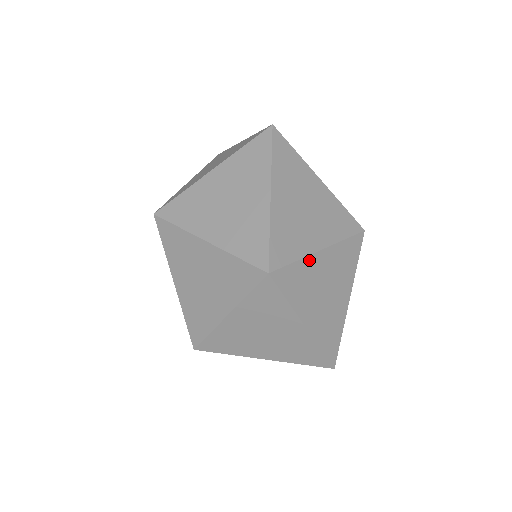
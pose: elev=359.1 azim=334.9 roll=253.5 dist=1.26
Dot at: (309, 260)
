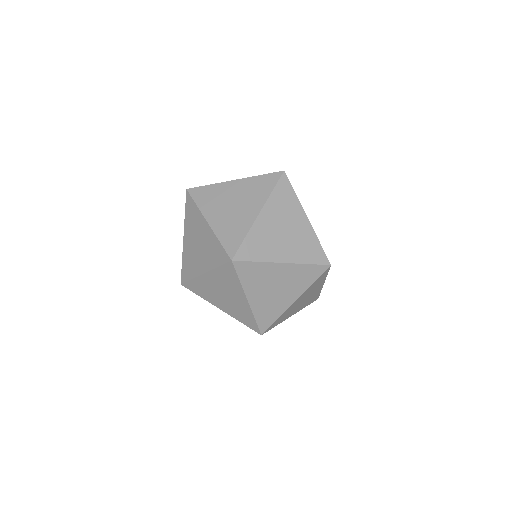
Dot at: occluded
